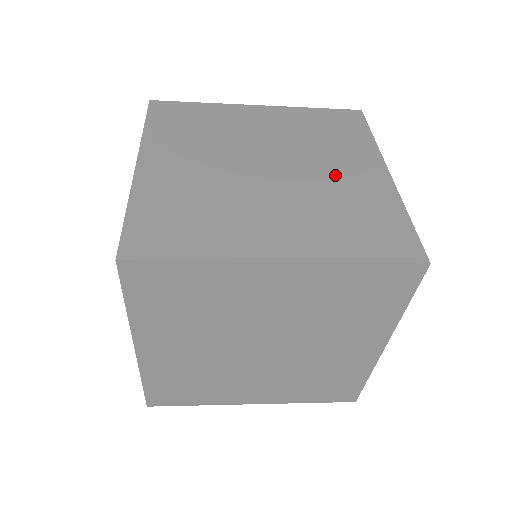
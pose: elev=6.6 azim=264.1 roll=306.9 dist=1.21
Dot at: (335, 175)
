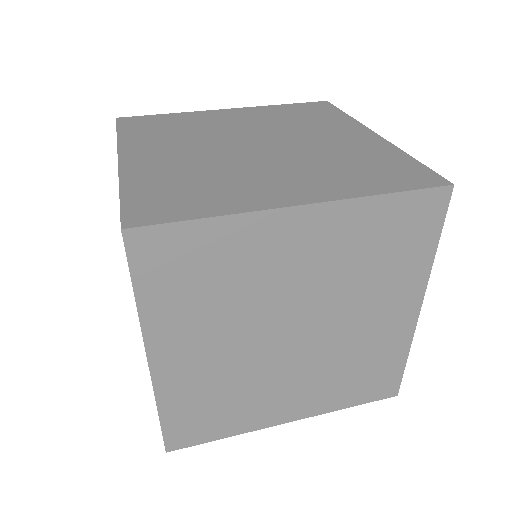
Dot at: (326, 141)
